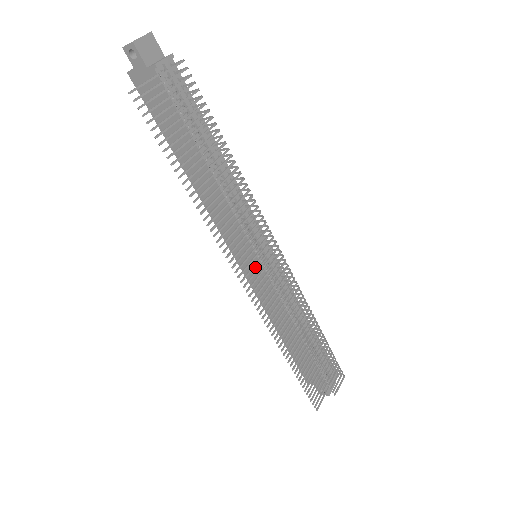
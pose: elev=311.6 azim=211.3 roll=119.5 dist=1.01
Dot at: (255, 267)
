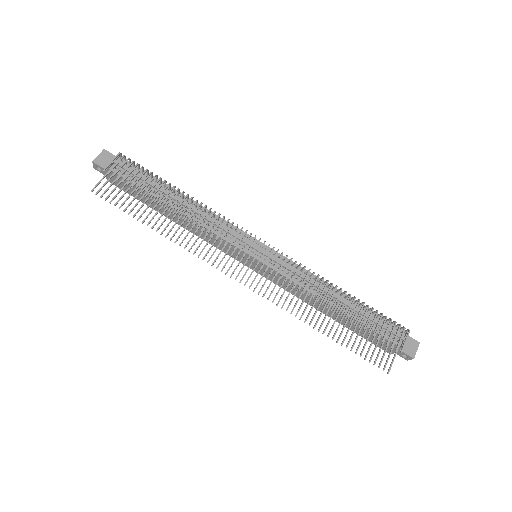
Dot at: (259, 265)
